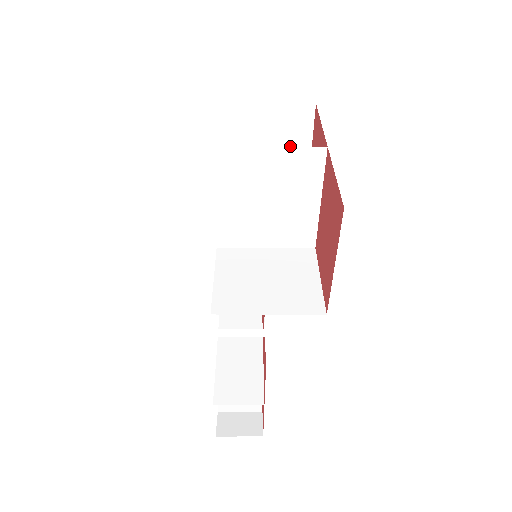
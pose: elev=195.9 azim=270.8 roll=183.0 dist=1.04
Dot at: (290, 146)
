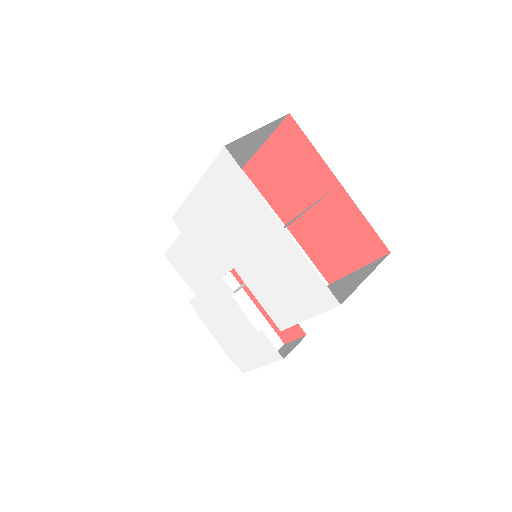
Dot at: (254, 145)
